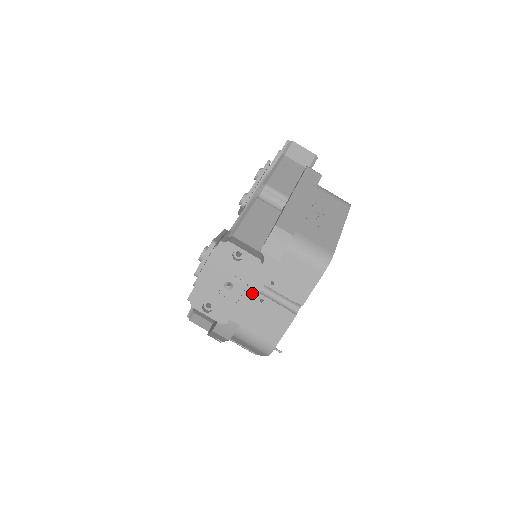
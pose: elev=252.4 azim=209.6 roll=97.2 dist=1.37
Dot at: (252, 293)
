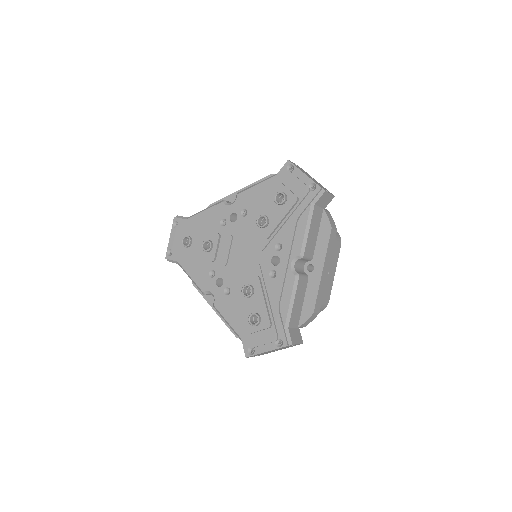
Dot at: occluded
